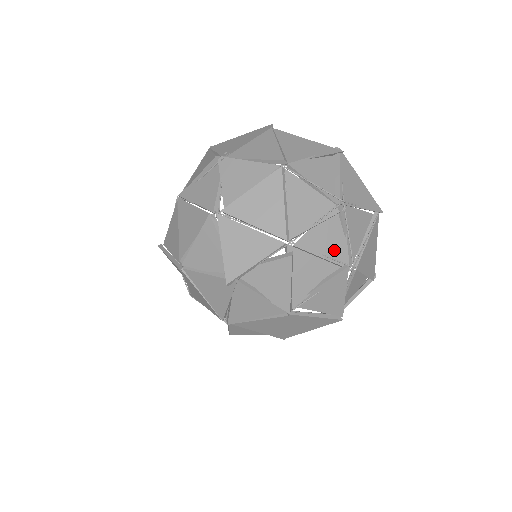
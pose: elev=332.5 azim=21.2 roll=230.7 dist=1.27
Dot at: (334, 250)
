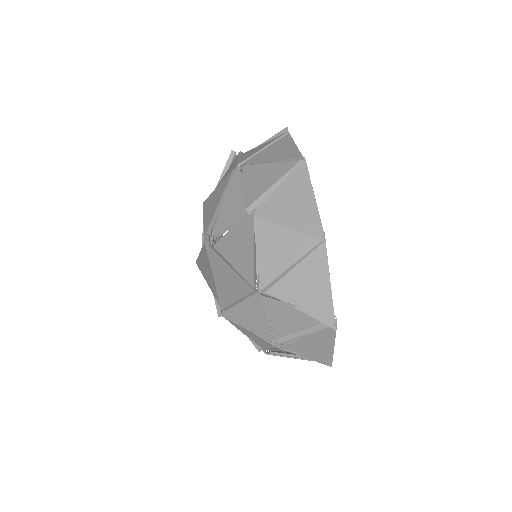
Dot at: (257, 341)
